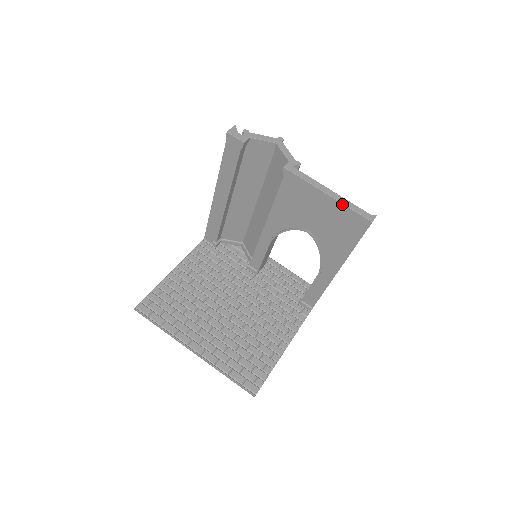
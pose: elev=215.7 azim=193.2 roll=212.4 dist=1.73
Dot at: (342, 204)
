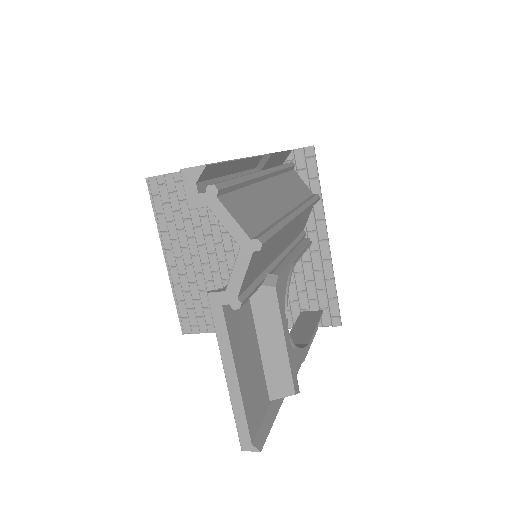
Dot at: (231, 401)
